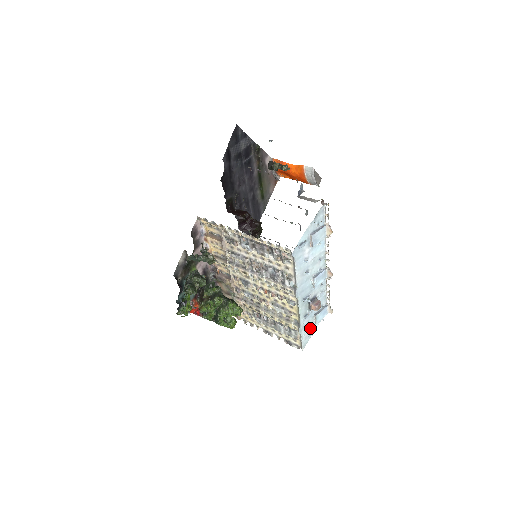
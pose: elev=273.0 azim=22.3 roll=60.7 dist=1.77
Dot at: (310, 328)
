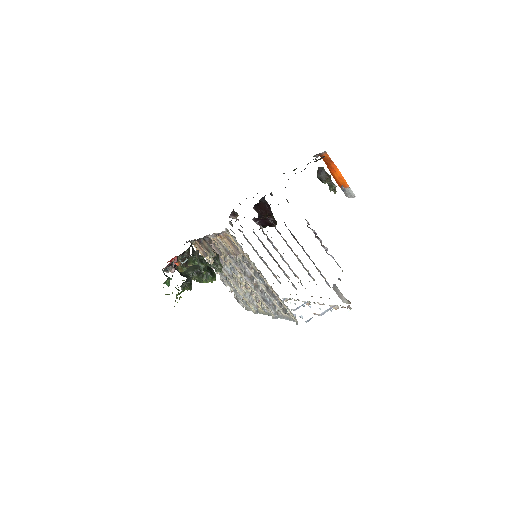
Dot at: occluded
